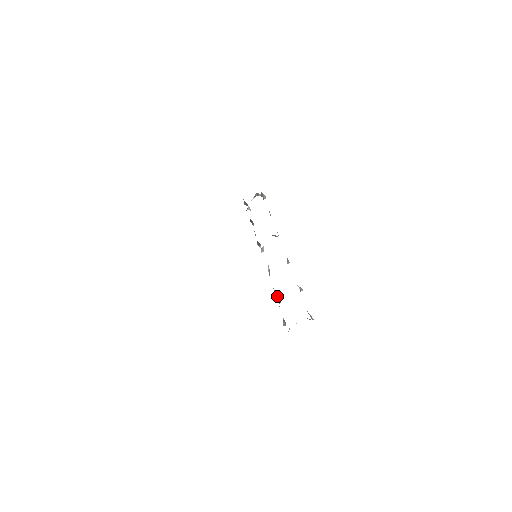
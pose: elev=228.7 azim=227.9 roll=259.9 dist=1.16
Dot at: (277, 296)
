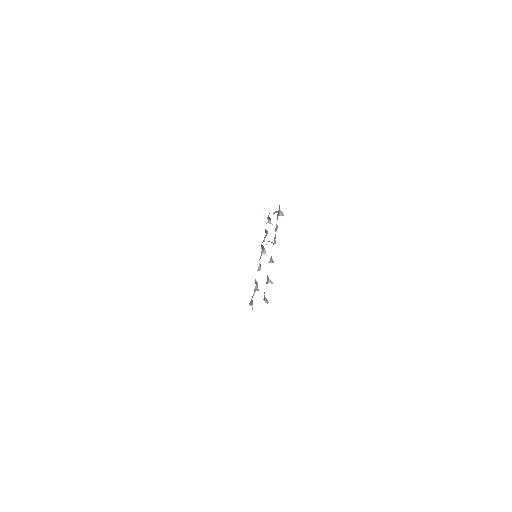
Dot at: (257, 285)
